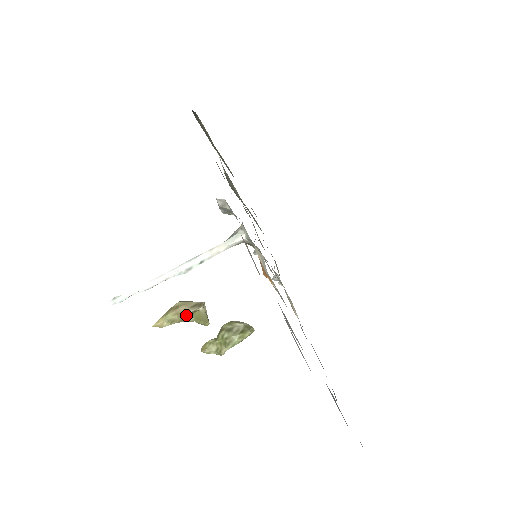
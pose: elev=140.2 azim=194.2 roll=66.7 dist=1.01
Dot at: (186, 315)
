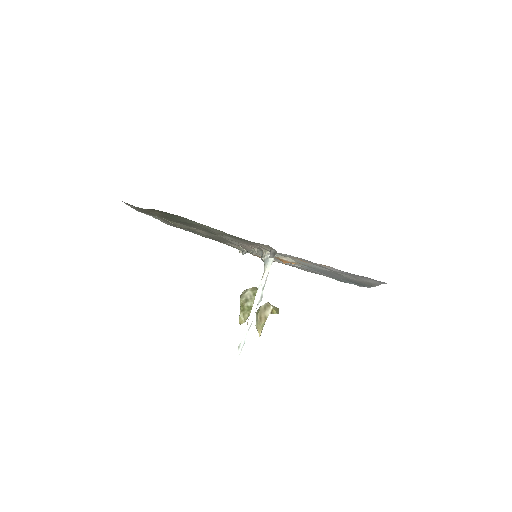
Dot at: (267, 316)
